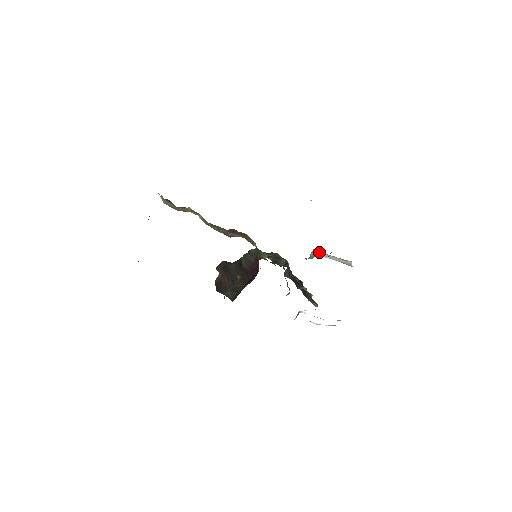
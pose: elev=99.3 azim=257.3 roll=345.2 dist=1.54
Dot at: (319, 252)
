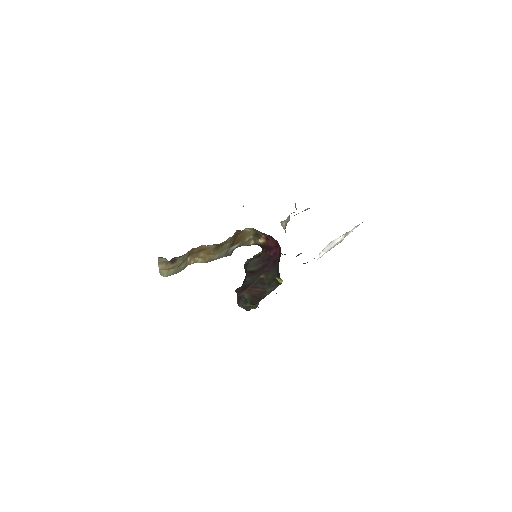
Dot at: occluded
